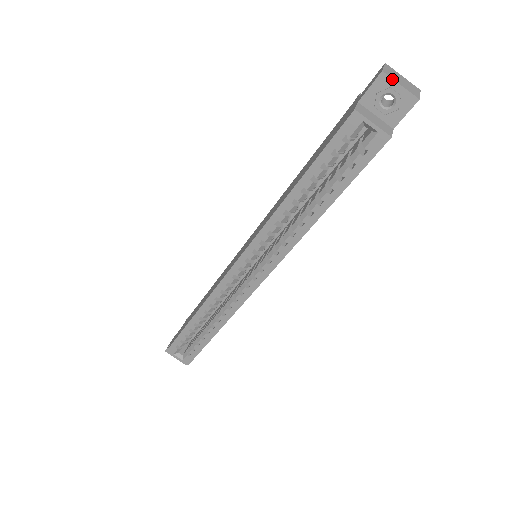
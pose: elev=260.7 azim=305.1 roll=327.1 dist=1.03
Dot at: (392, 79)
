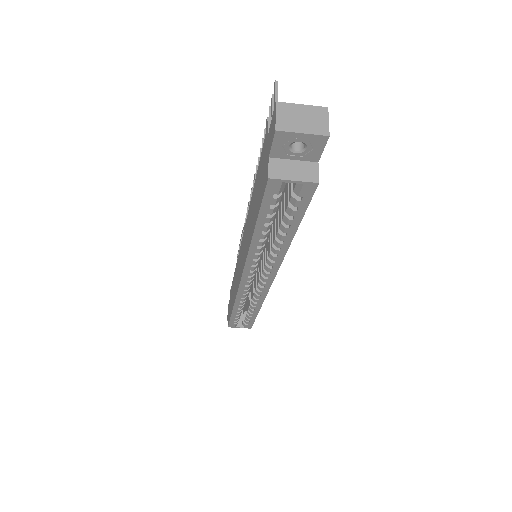
Dot at: (290, 132)
